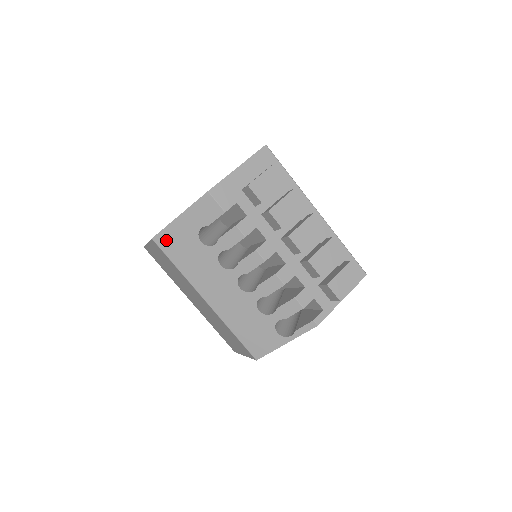
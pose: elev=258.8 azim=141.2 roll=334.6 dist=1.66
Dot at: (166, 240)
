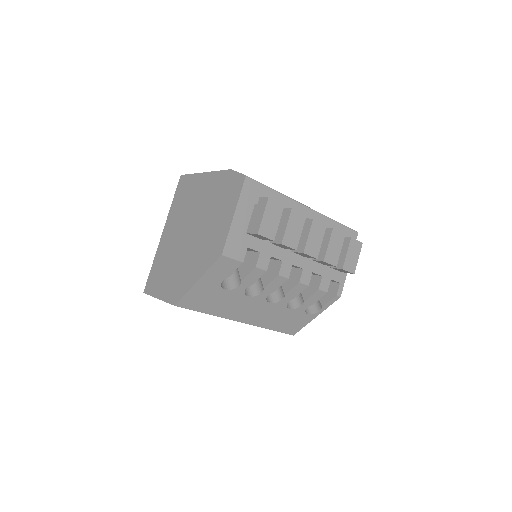
Dot at: (190, 301)
